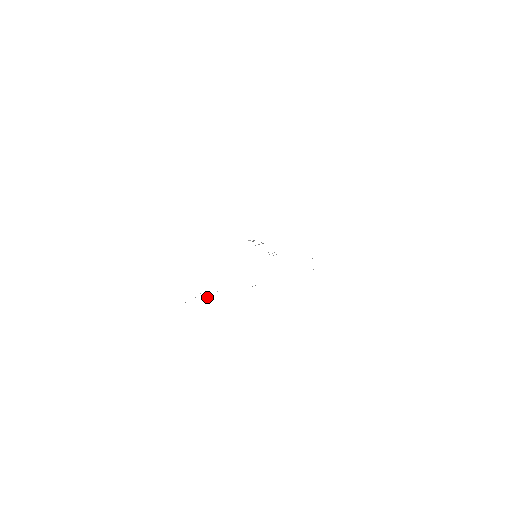
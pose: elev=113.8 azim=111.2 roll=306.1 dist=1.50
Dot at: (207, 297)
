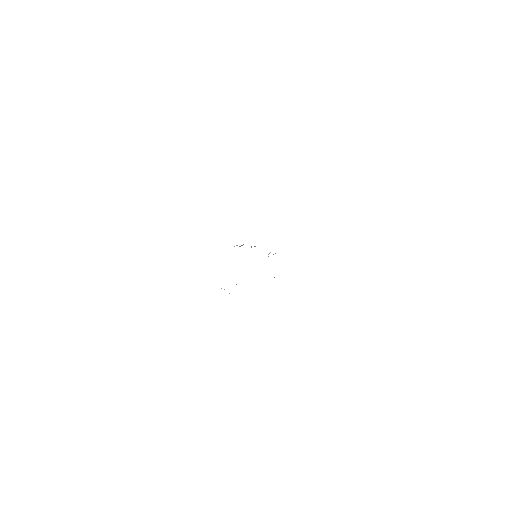
Dot at: occluded
